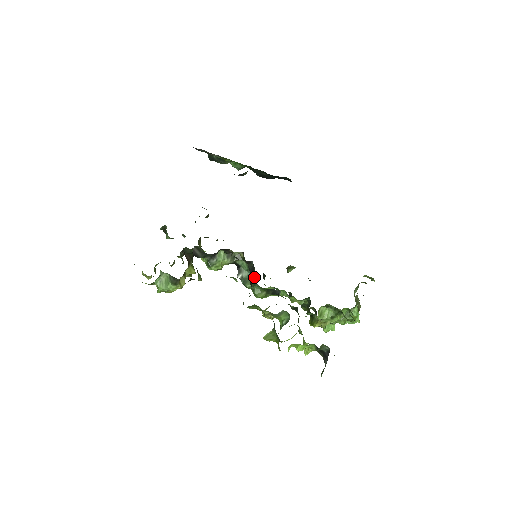
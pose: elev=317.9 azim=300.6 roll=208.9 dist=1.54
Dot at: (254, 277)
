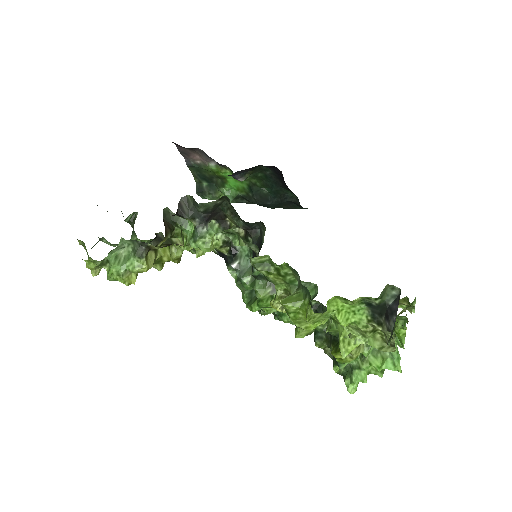
Dot at: (262, 243)
